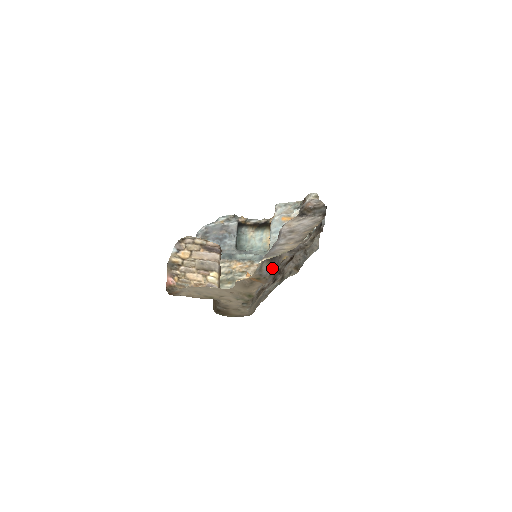
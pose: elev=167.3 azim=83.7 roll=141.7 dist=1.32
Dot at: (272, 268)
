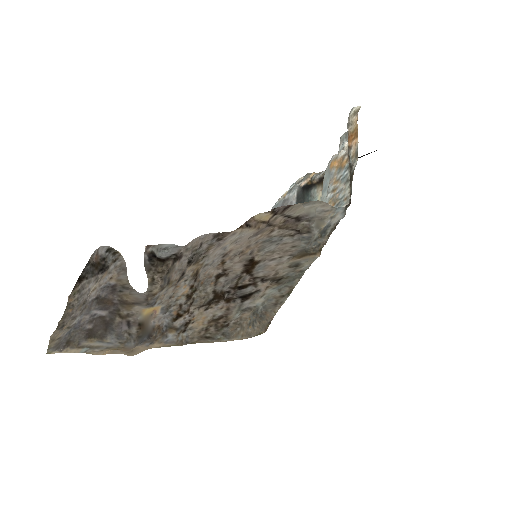
Dot at: (114, 337)
